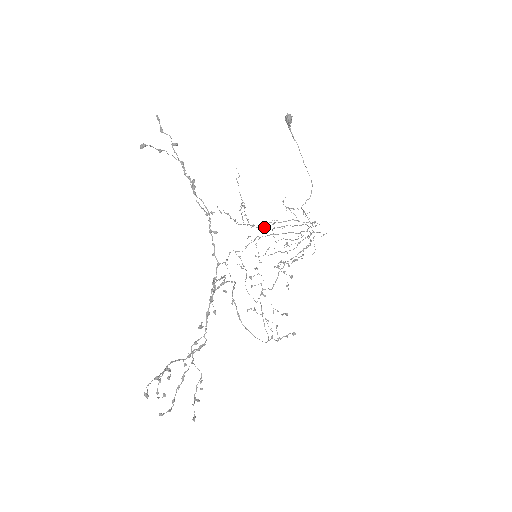
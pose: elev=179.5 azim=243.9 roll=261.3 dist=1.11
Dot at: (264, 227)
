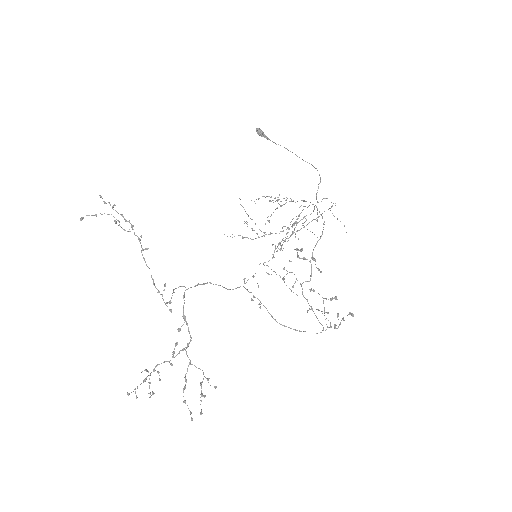
Dot at: occluded
